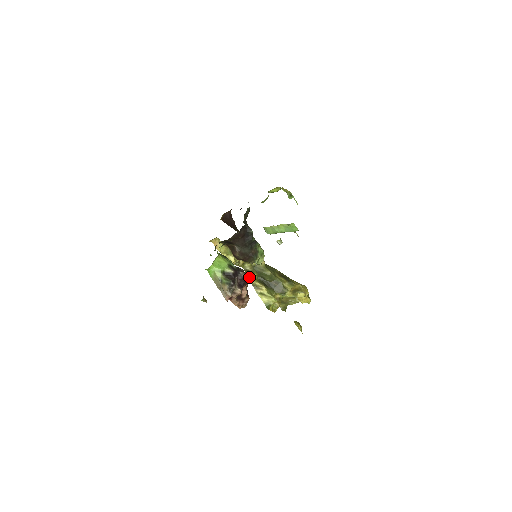
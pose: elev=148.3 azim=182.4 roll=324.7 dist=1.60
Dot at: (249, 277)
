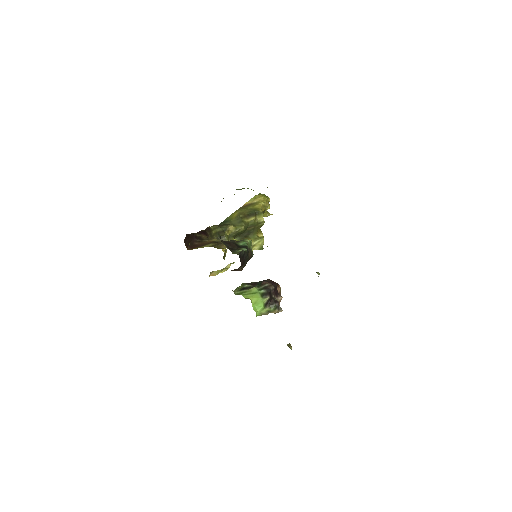
Dot at: occluded
